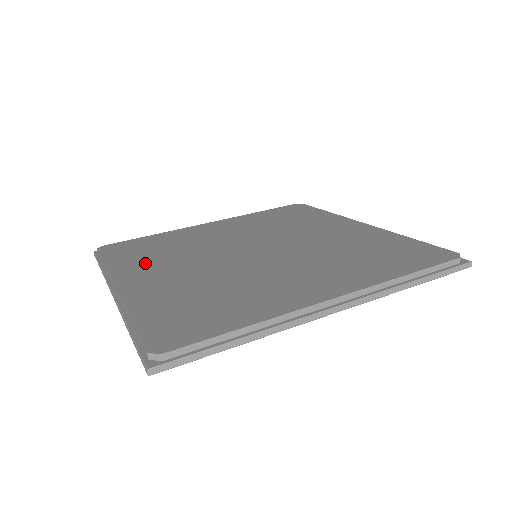
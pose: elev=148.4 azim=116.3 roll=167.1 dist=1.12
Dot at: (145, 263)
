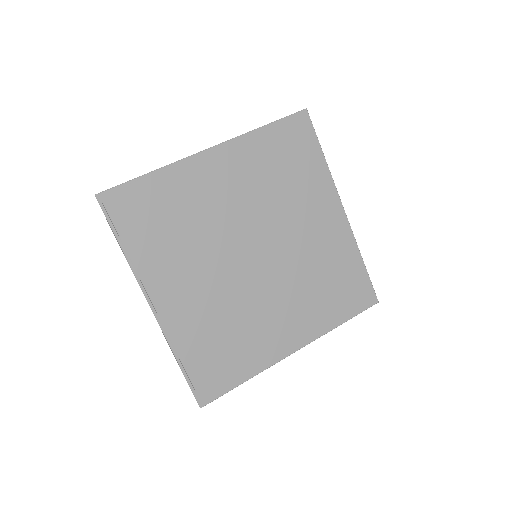
Dot at: (168, 262)
